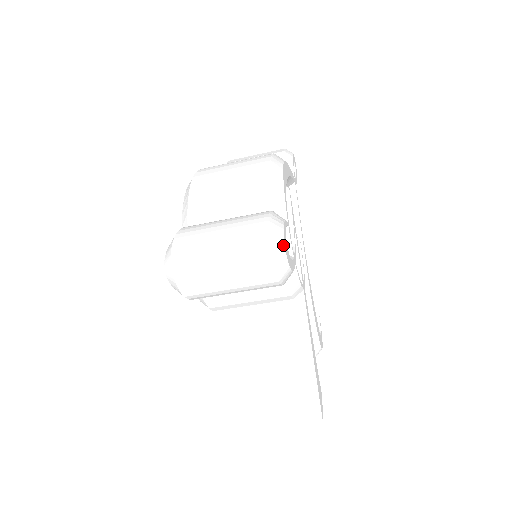
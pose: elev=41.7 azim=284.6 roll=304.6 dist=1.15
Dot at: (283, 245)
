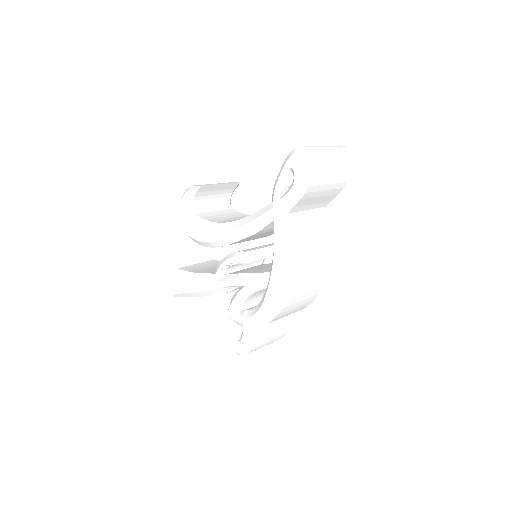
Dot at: occluded
